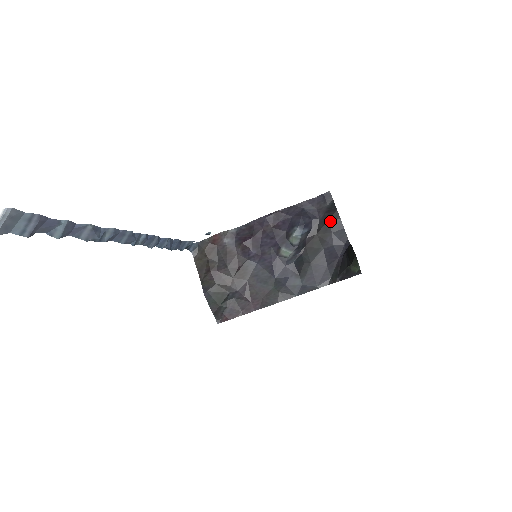
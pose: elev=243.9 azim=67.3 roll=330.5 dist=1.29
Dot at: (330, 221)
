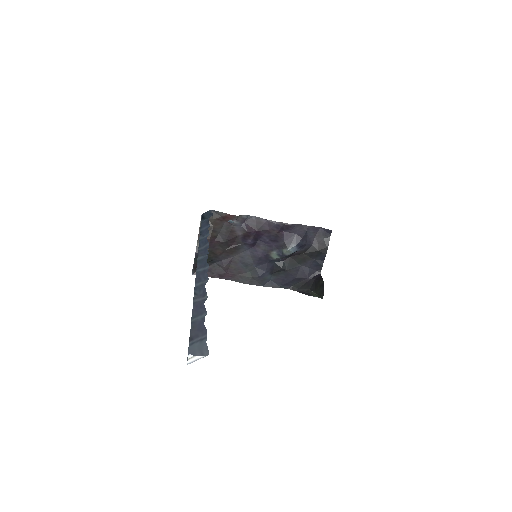
Dot at: (319, 252)
